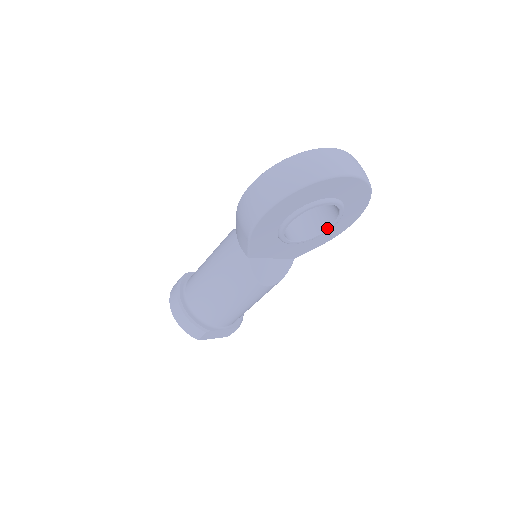
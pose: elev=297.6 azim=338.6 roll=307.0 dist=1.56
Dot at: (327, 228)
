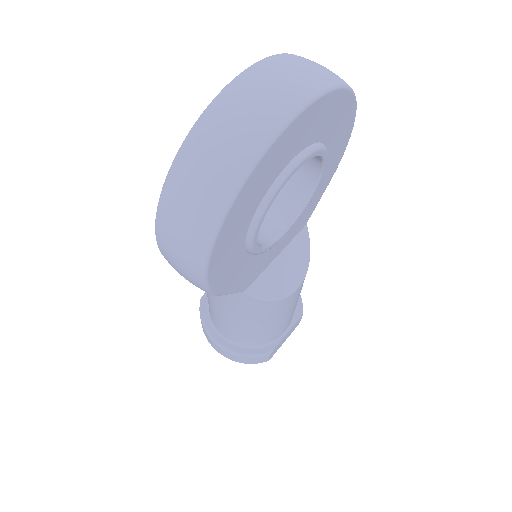
Dot at: (318, 177)
